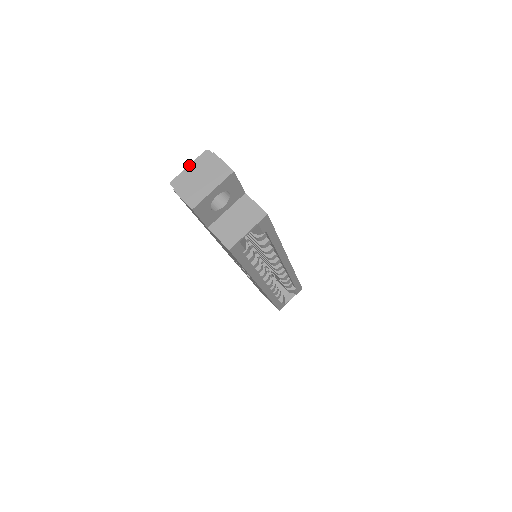
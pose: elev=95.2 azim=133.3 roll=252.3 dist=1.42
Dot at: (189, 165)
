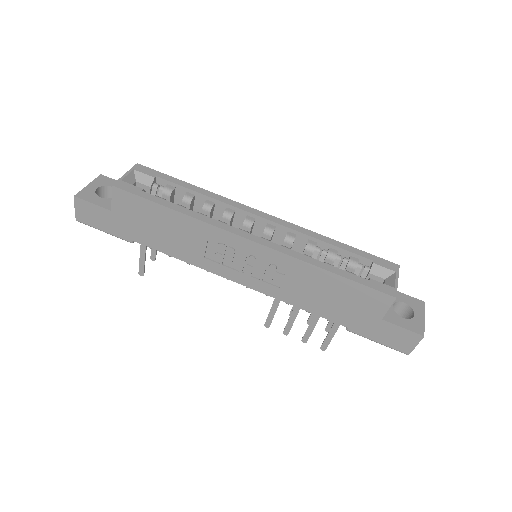
Dot at: occluded
